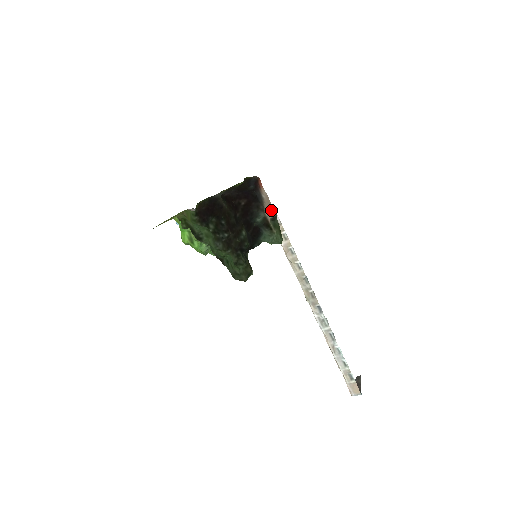
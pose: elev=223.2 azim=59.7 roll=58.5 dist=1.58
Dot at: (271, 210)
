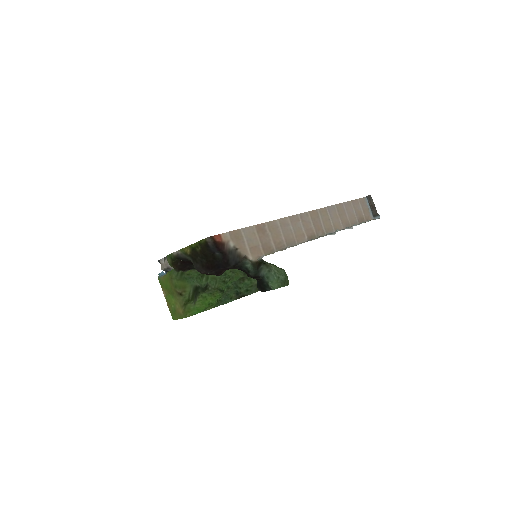
Dot at: (243, 237)
